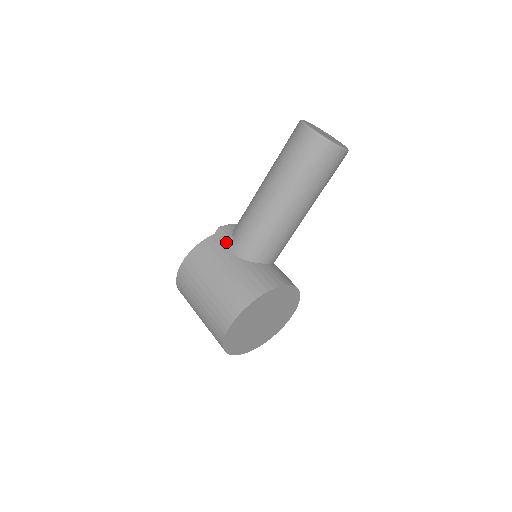
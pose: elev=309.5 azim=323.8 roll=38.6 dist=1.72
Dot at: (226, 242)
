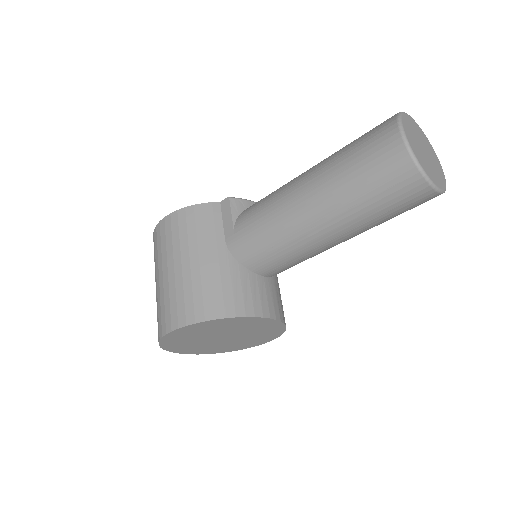
Dot at: (226, 221)
